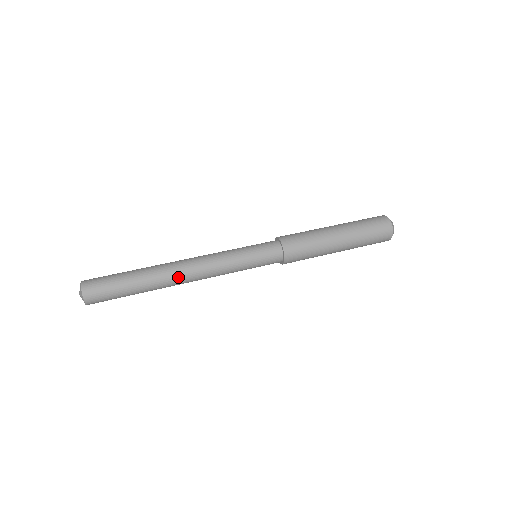
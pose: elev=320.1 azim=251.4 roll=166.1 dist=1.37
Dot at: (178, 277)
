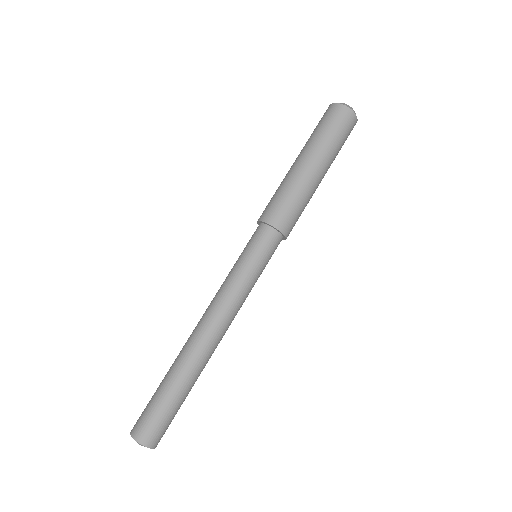
Dot at: (215, 348)
